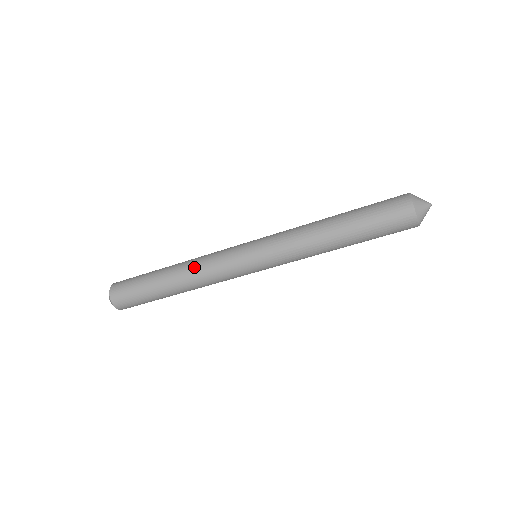
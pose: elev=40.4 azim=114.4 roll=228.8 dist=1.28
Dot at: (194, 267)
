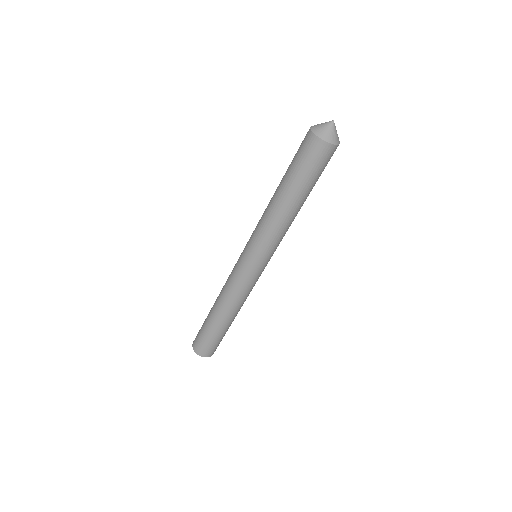
Dot at: (227, 299)
